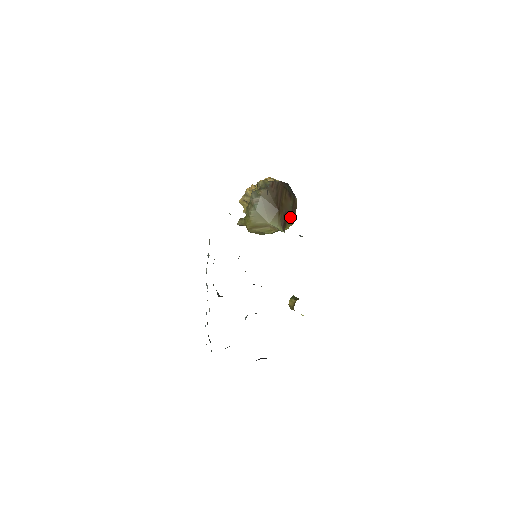
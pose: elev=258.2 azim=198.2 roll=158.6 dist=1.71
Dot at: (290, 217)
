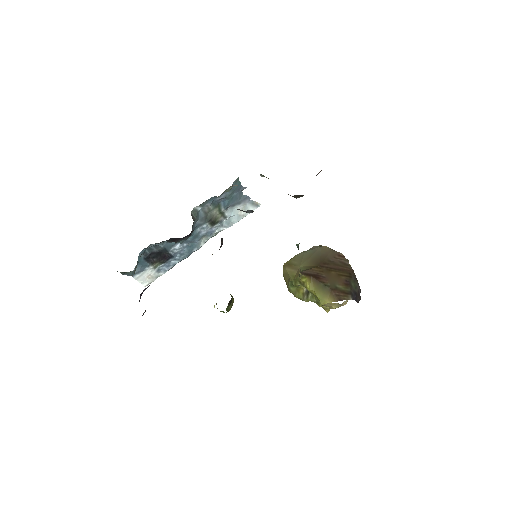
Dot at: (323, 286)
